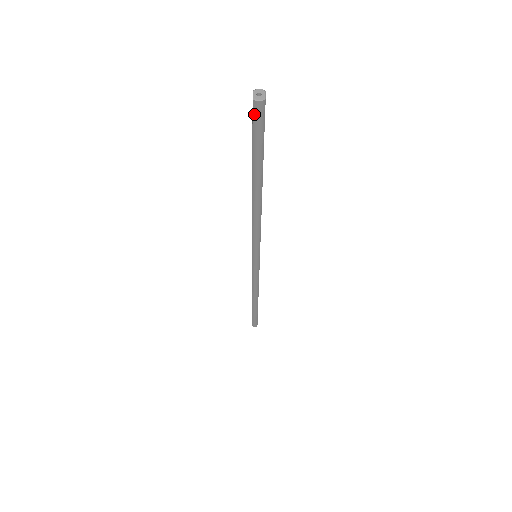
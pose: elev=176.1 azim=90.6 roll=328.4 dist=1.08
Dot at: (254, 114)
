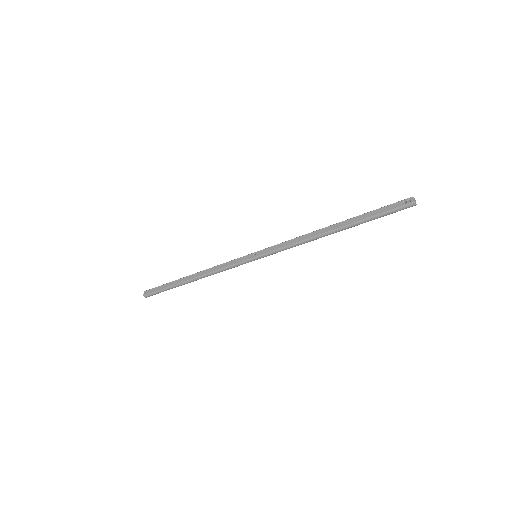
Dot at: (404, 206)
